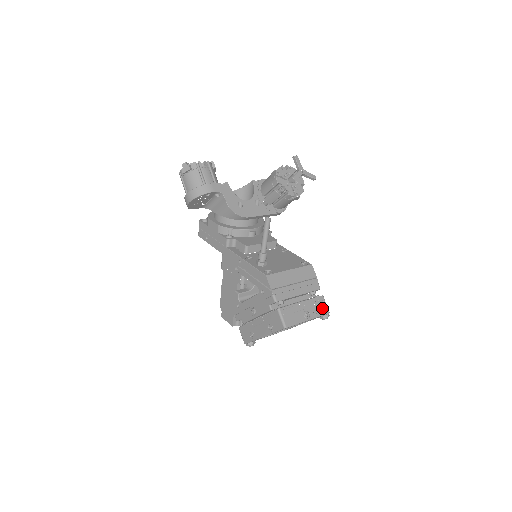
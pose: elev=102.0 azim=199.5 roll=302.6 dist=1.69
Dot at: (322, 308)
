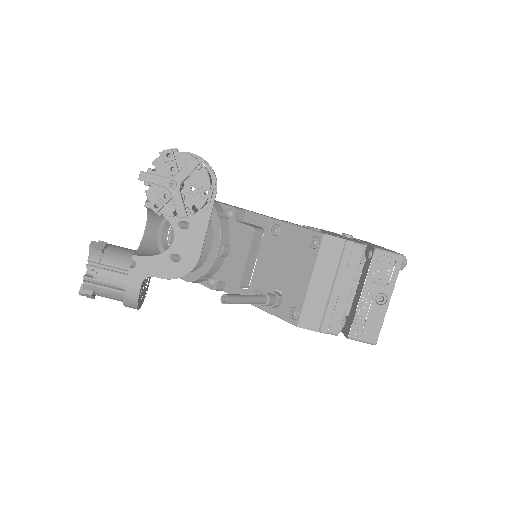
Dot at: (389, 265)
